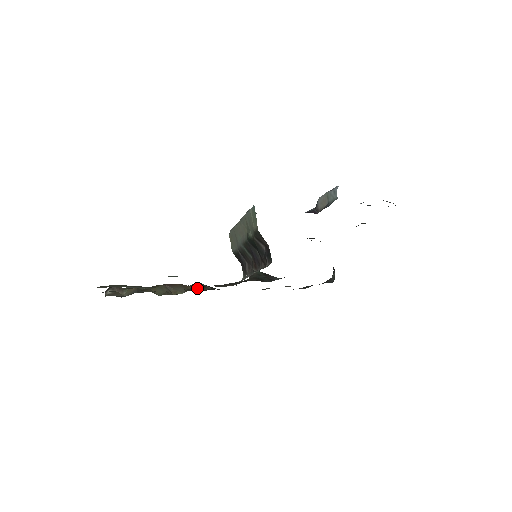
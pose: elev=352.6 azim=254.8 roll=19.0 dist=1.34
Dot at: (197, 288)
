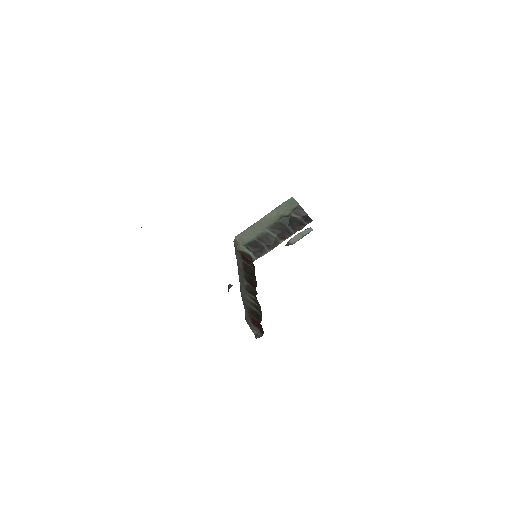
Dot at: occluded
